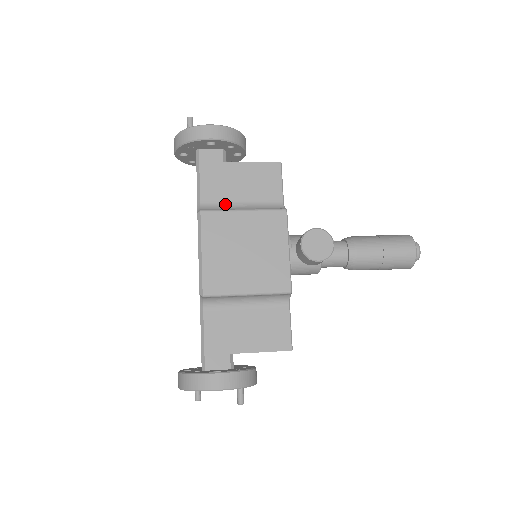
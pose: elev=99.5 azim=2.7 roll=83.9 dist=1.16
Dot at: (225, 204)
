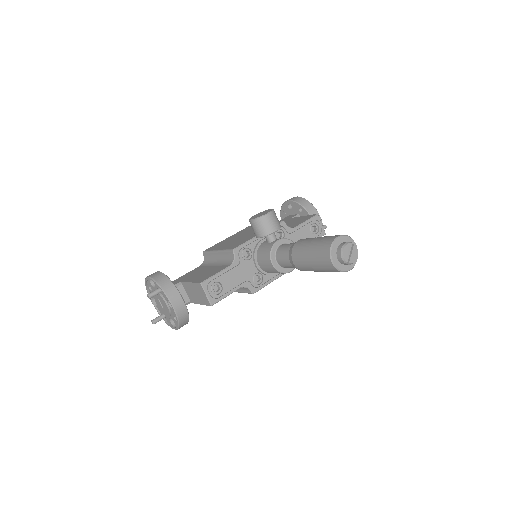
Dot at: occluded
